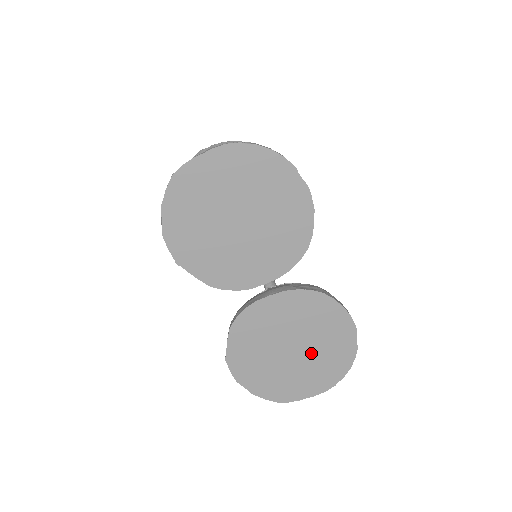
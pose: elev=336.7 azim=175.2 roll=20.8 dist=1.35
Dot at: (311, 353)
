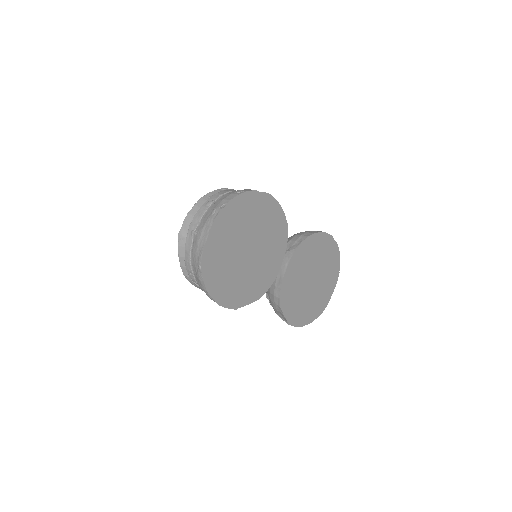
Dot at: (321, 272)
